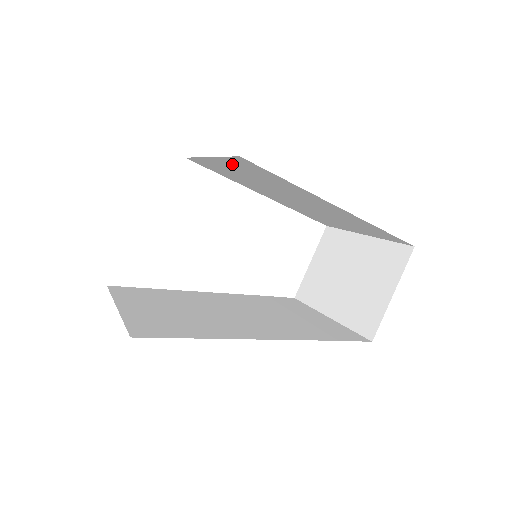
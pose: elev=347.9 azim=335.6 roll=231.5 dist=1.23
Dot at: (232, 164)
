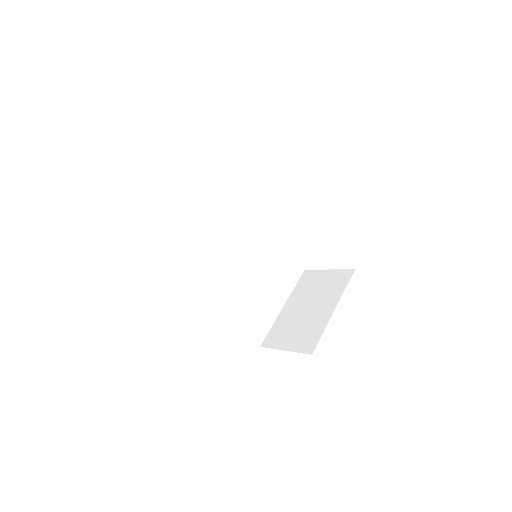
Dot at: occluded
